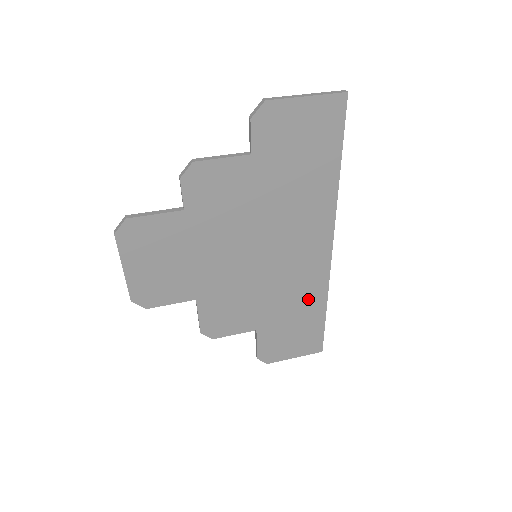
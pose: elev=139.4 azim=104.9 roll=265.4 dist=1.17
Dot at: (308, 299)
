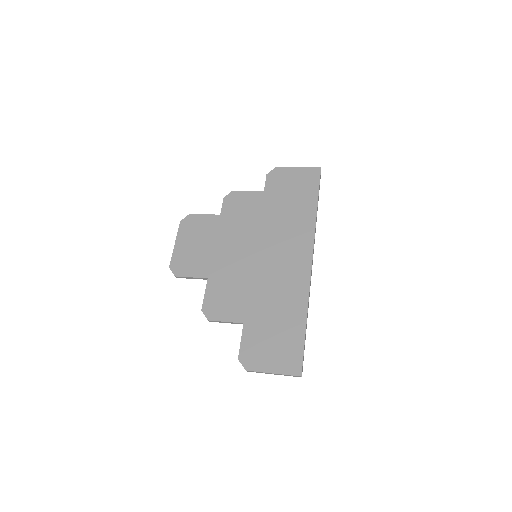
Dot at: (291, 304)
